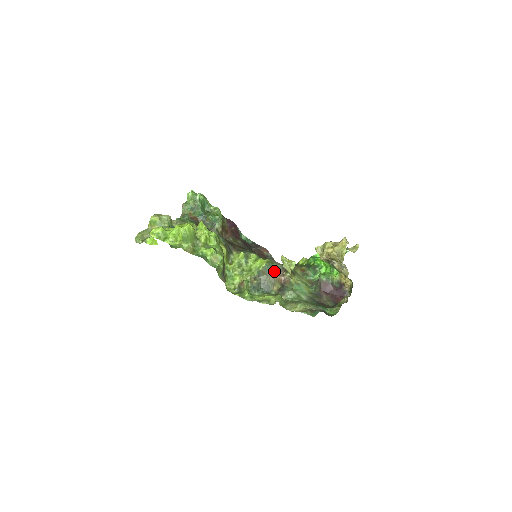
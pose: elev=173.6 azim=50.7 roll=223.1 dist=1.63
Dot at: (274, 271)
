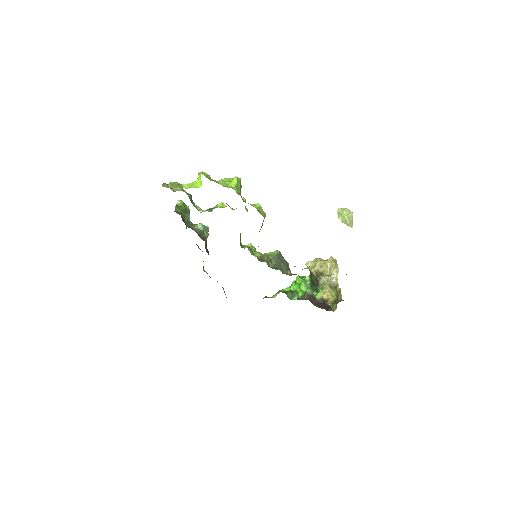
Dot at: (285, 261)
